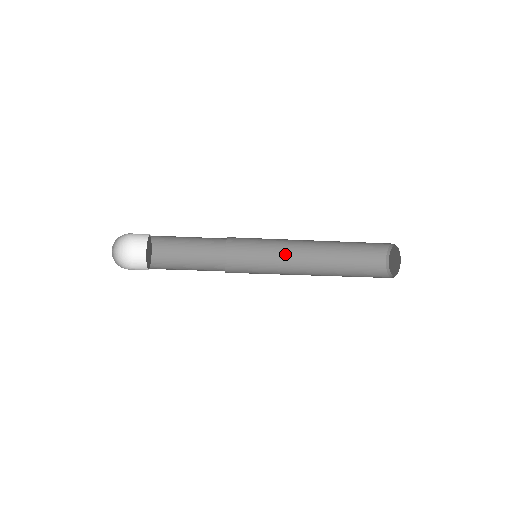
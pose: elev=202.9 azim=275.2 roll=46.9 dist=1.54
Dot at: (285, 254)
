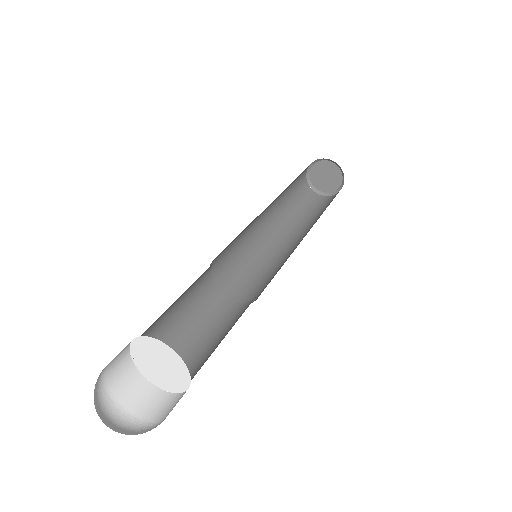
Dot at: (253, 228)
